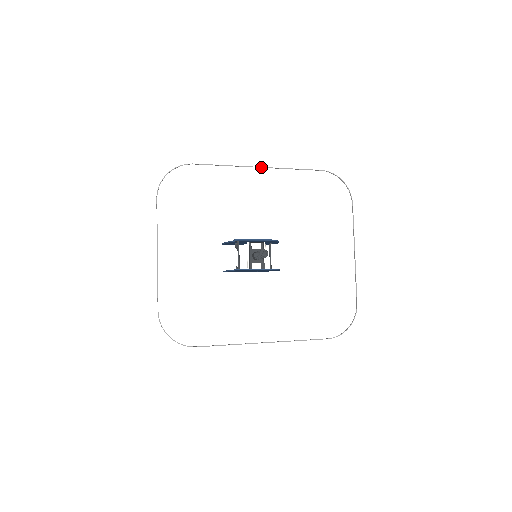
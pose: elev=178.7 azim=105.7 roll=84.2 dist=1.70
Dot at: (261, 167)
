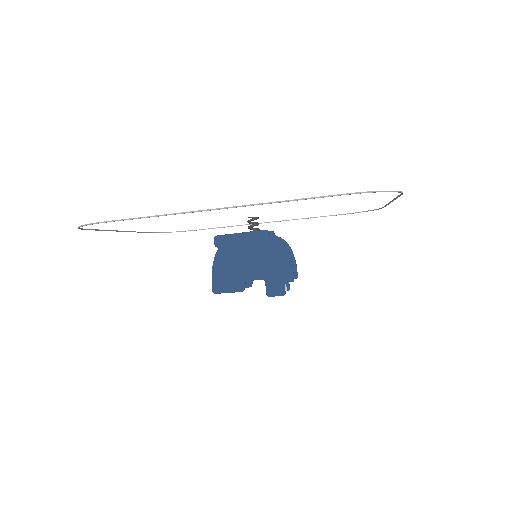
Dot at: (269, 222)
